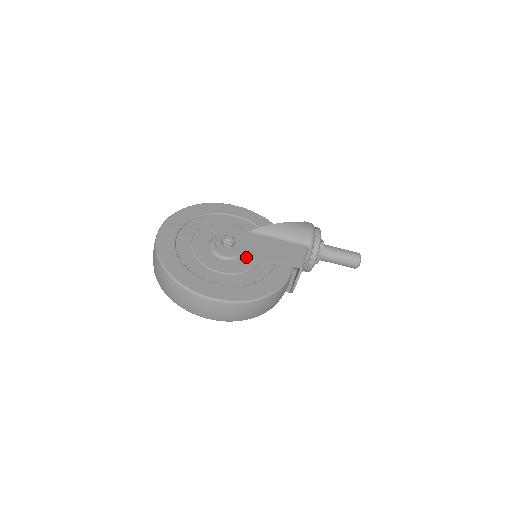
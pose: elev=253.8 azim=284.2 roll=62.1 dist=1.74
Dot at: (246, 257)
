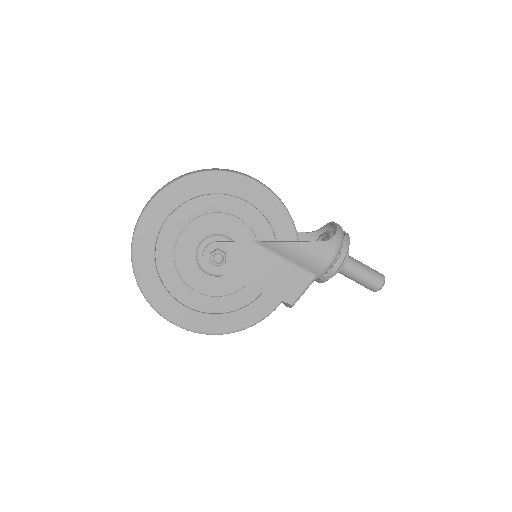
Dot at: (233, 279)
